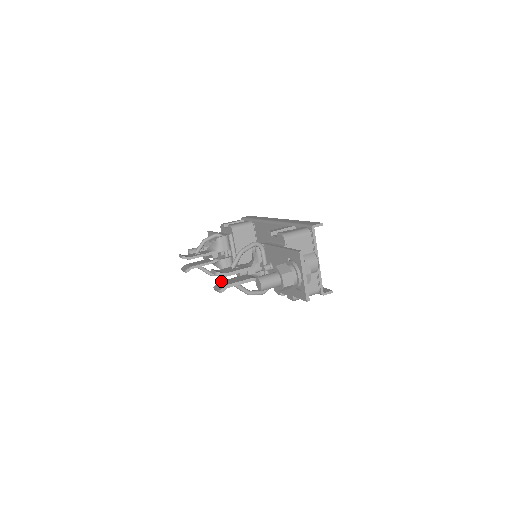
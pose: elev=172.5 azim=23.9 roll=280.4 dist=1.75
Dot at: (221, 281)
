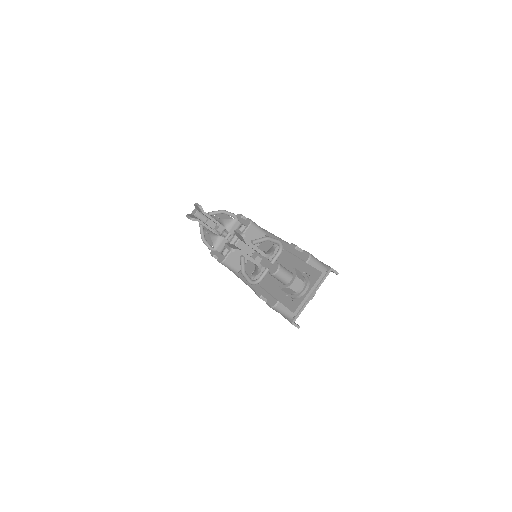
Dot at: occluded
